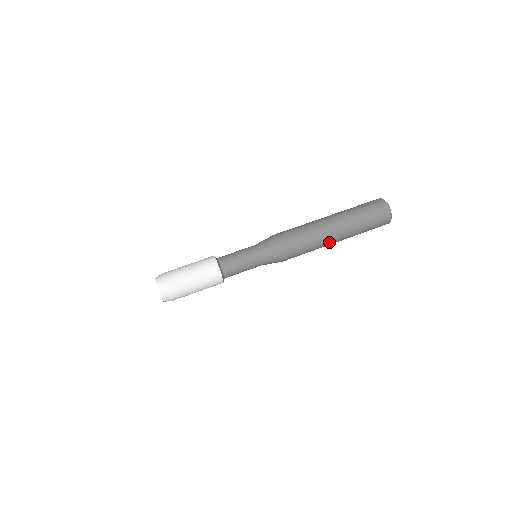
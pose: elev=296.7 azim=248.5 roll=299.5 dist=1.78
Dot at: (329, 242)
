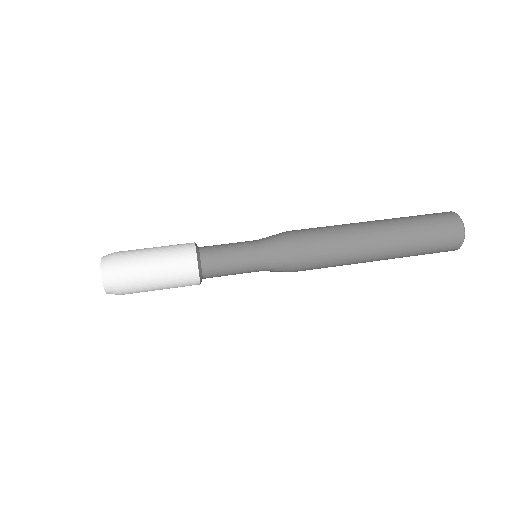
Dot at: (367, 248)
